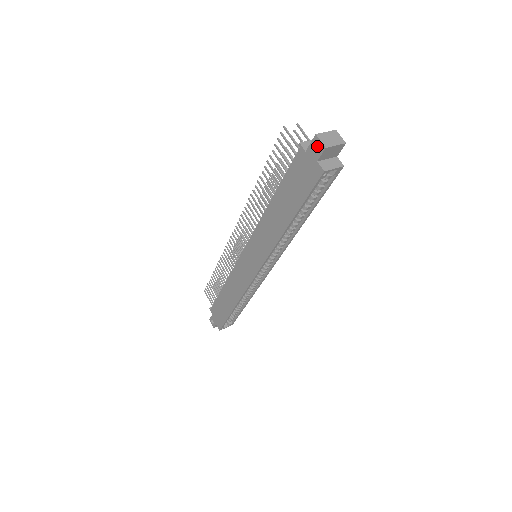
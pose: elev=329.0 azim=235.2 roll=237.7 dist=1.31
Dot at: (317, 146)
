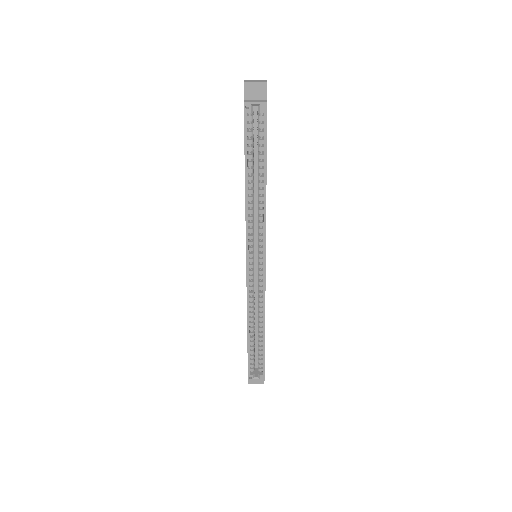
Dot at: occluded
